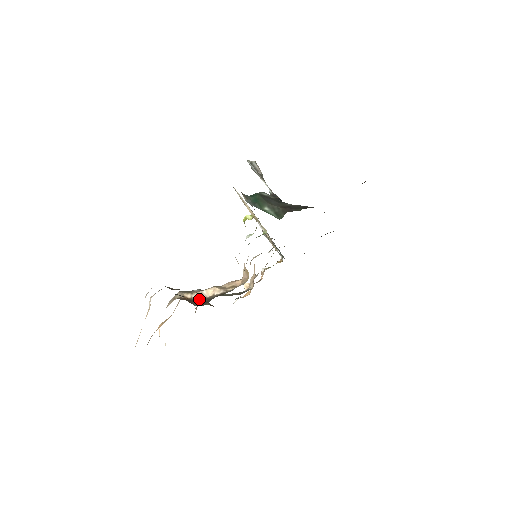
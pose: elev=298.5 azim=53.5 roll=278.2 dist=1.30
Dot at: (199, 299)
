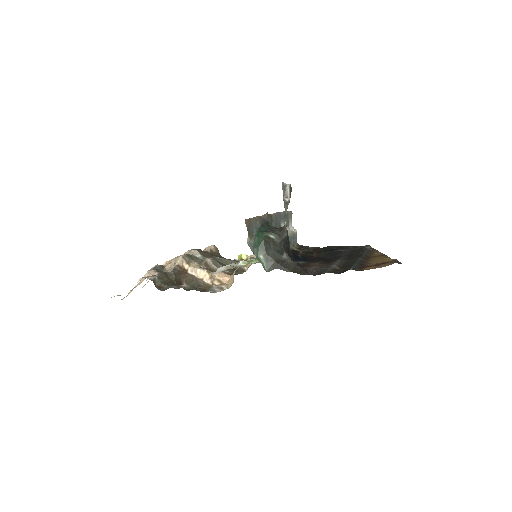
Dot at: (191, 276)
